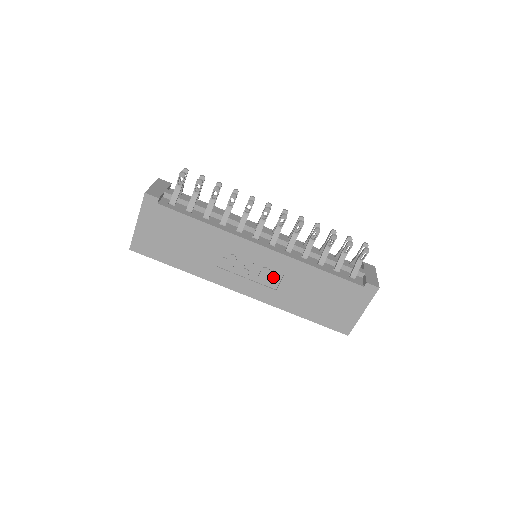
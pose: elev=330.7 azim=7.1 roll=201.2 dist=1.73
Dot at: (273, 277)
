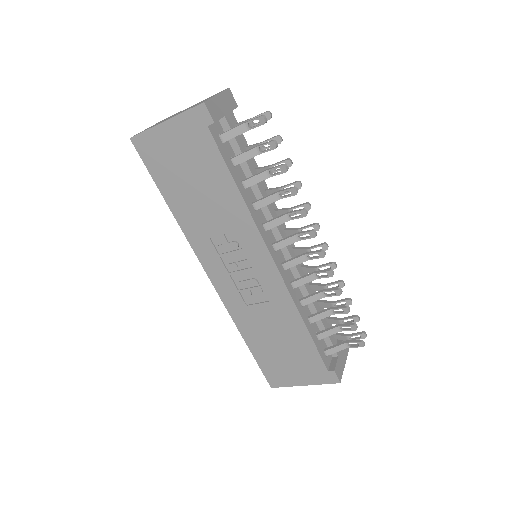
Dot at: (255, 294)
